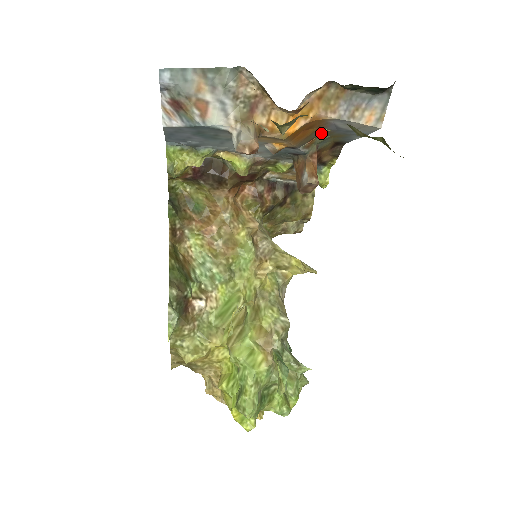
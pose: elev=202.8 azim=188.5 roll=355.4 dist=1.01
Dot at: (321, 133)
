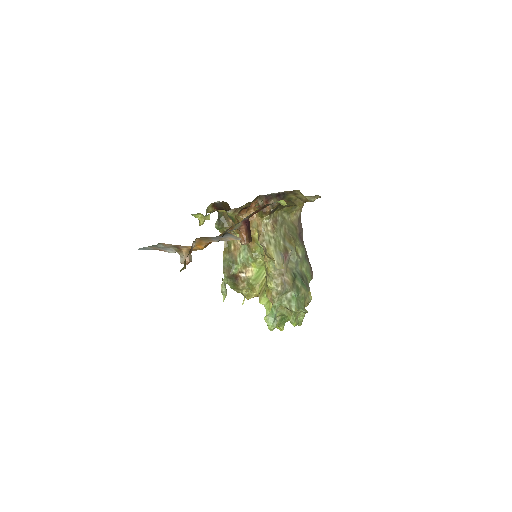
Dot at: occluded
